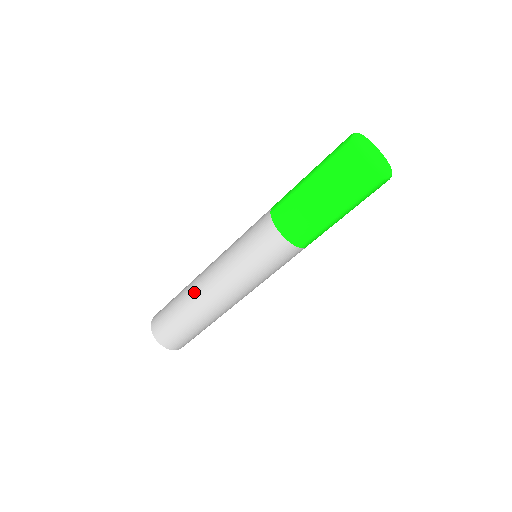
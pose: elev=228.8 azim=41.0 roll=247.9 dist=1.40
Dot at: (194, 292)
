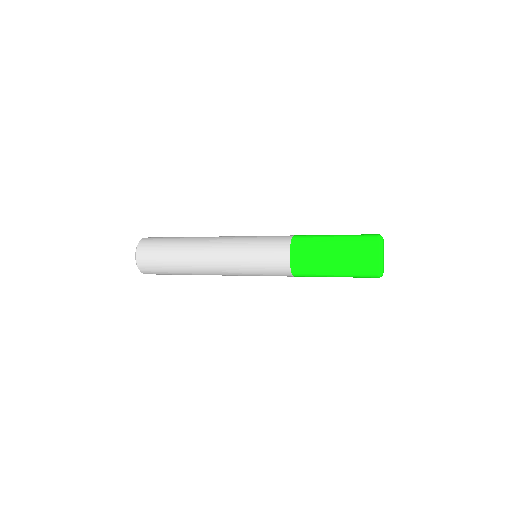
Dot at: (194, 261)
